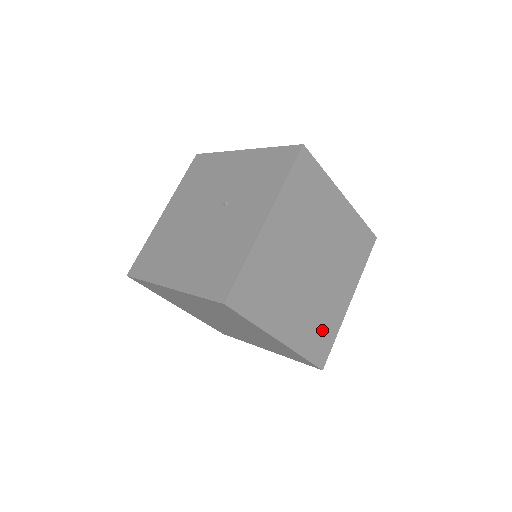
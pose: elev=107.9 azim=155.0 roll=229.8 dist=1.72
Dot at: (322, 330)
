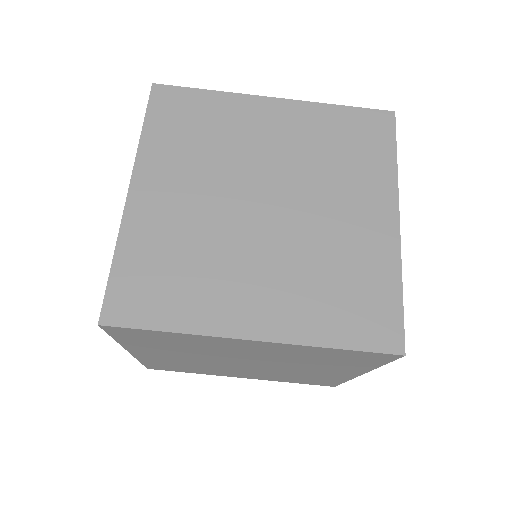
Dot at: (354, 289)
